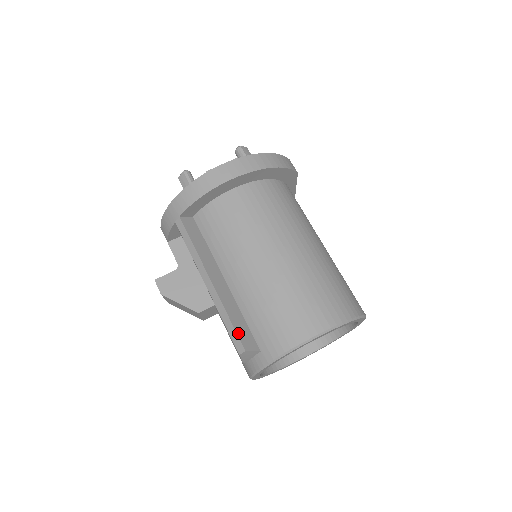
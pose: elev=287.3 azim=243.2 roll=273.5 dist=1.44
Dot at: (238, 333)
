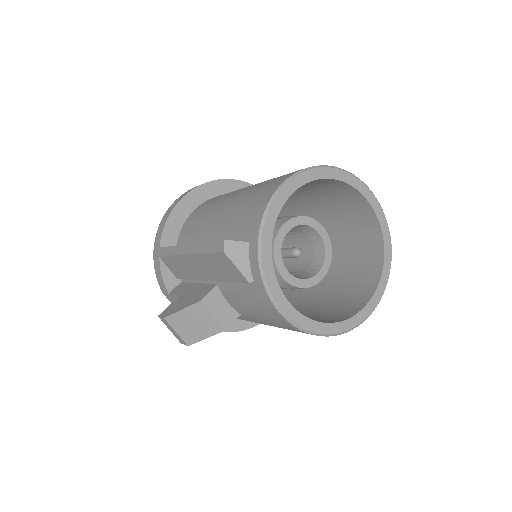
Dot at: (216, 241)
